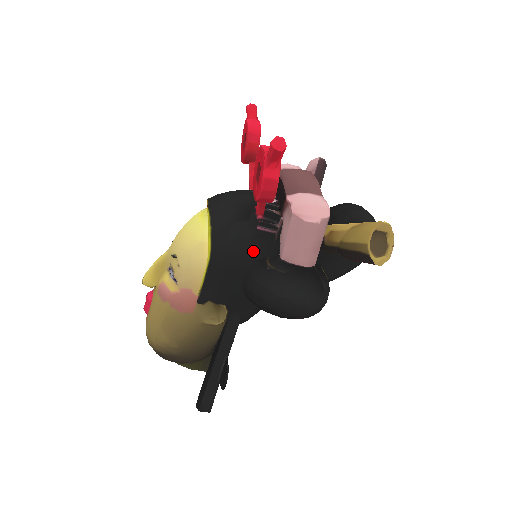
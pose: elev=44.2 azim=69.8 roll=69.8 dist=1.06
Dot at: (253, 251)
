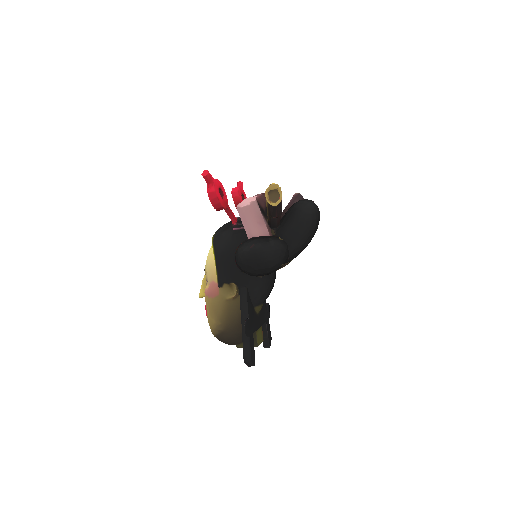
Dot at: (234, 242)
